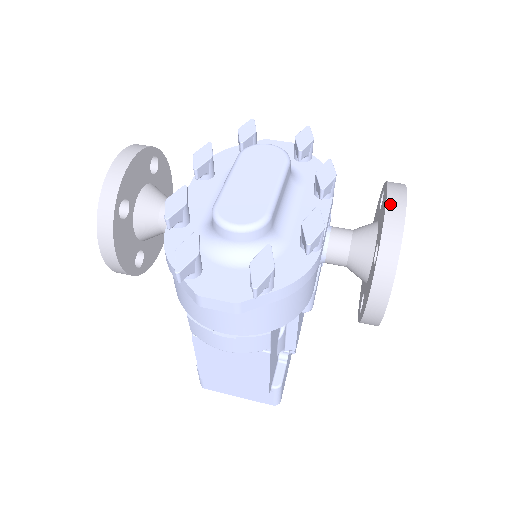
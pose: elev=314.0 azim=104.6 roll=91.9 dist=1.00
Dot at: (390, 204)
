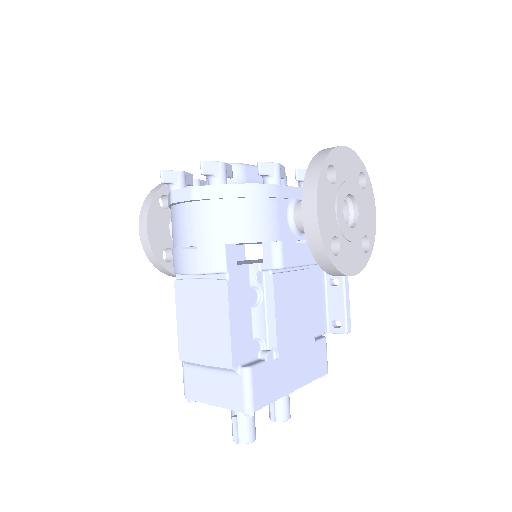
Dot at: occluded
